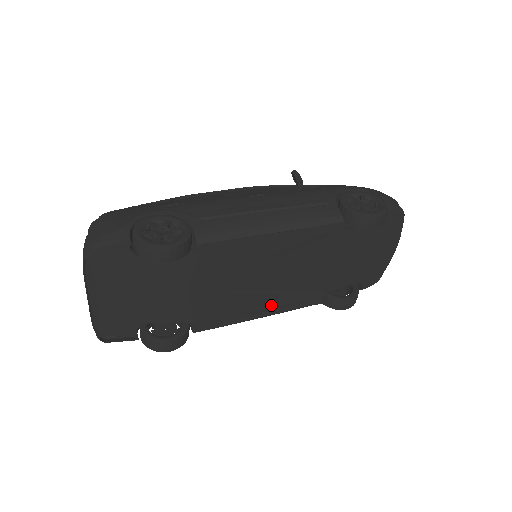
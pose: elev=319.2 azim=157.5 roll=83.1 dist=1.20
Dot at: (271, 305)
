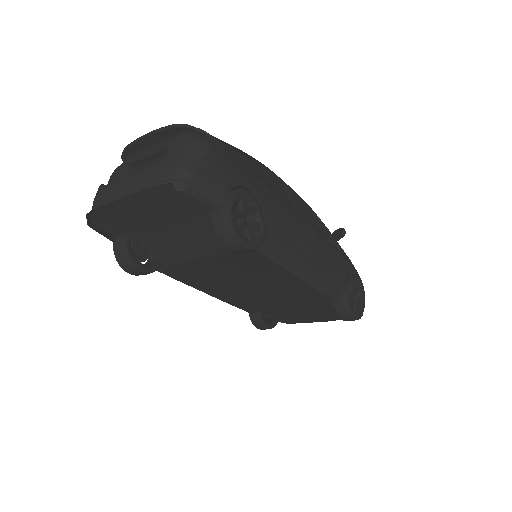
Dot at: (226, 295)
